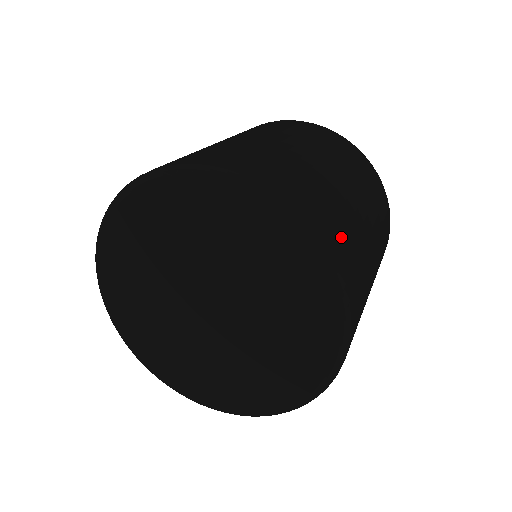
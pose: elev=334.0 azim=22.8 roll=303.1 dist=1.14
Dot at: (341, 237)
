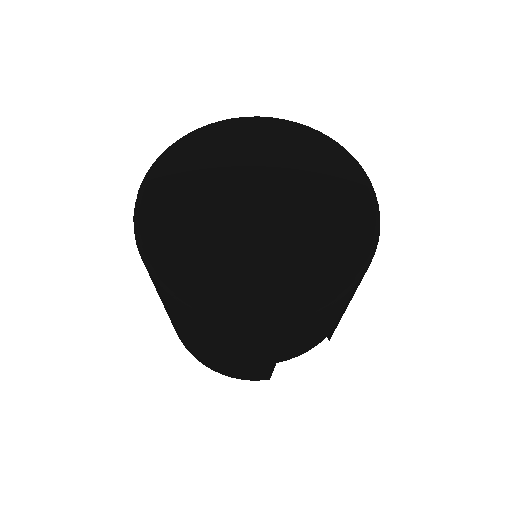
Dot at: occluded
